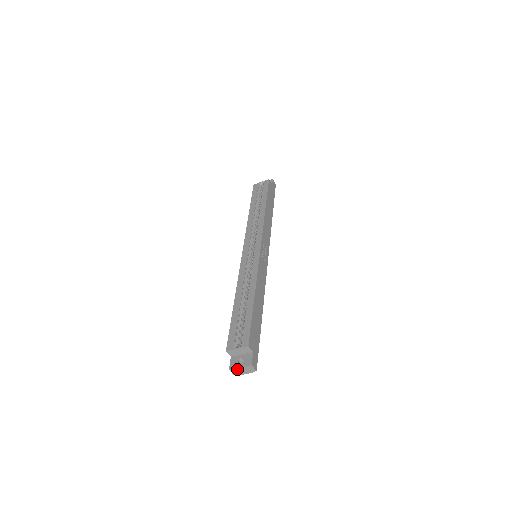
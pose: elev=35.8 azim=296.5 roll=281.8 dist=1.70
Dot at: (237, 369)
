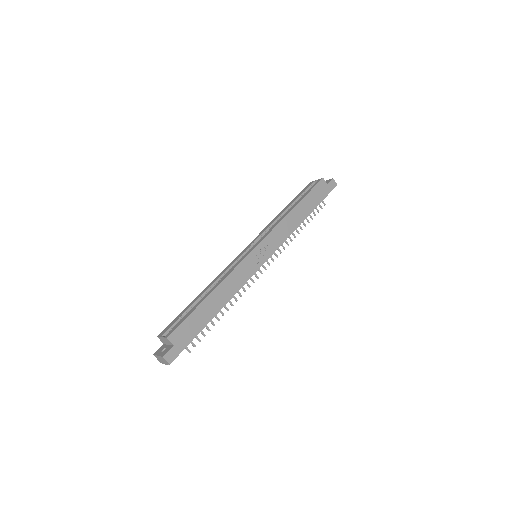
Dot at: (158, 357)
